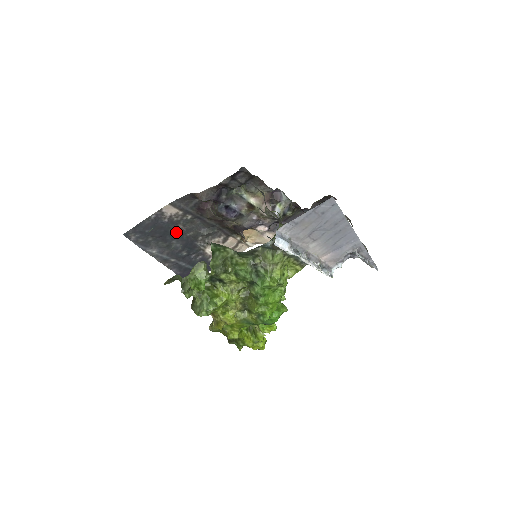
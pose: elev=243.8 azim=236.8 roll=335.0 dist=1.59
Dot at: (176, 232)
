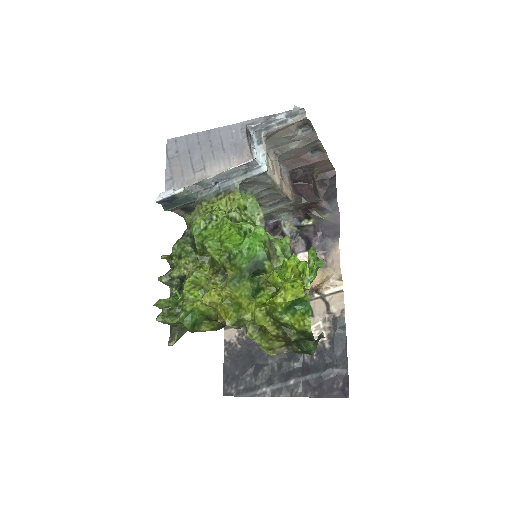
Dot at: (260, 350)
